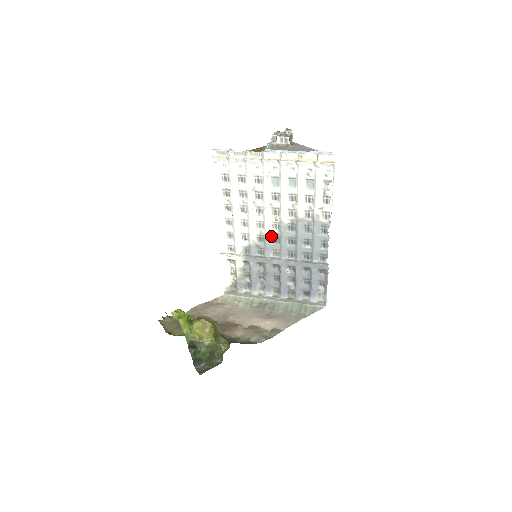
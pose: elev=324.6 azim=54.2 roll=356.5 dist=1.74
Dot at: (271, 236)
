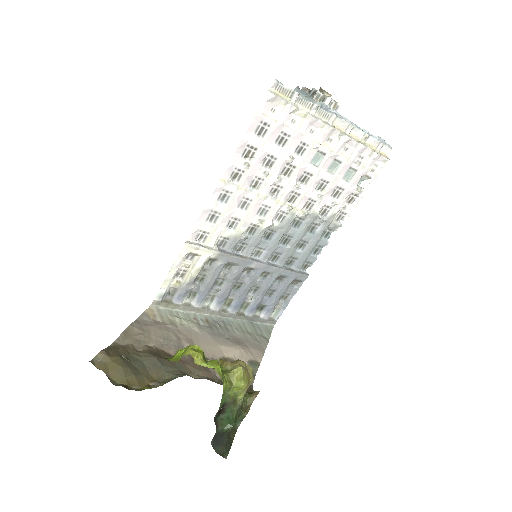
Dot at: (267, 229)
